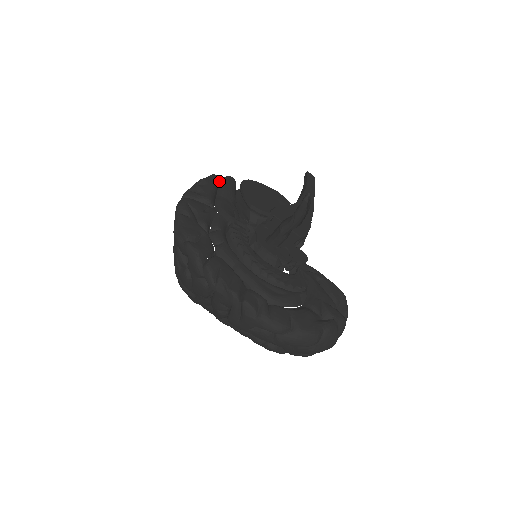
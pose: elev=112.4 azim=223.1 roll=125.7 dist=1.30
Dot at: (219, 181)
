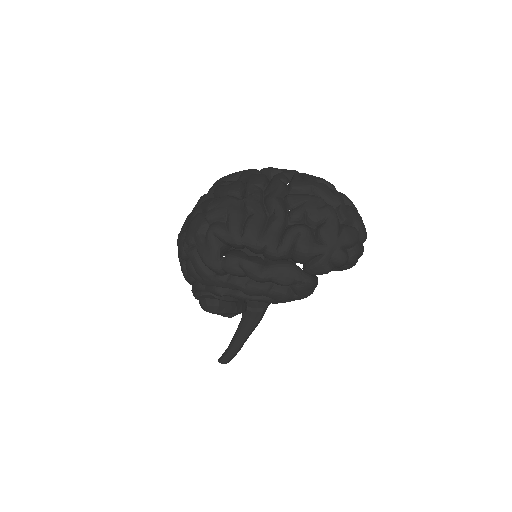
Dot at: occluded
